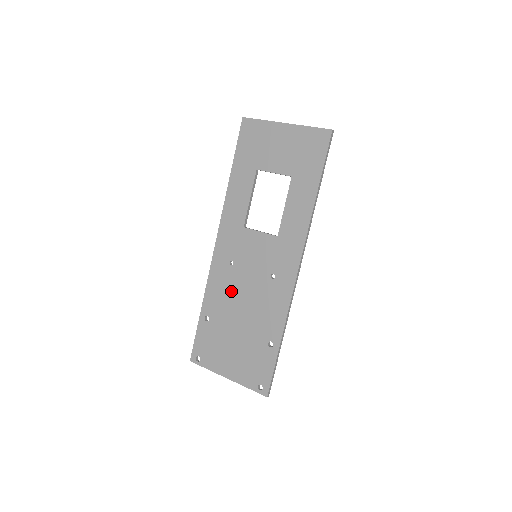
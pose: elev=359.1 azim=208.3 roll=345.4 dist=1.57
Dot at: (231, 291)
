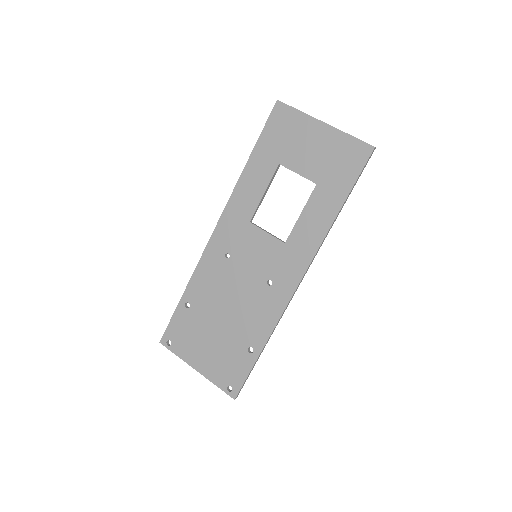
Dot at: (220, 285)
